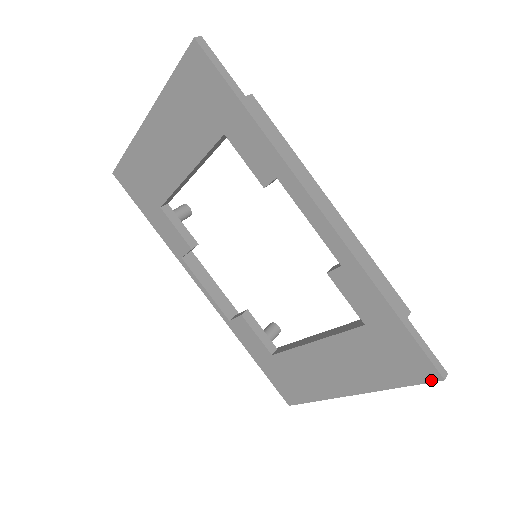
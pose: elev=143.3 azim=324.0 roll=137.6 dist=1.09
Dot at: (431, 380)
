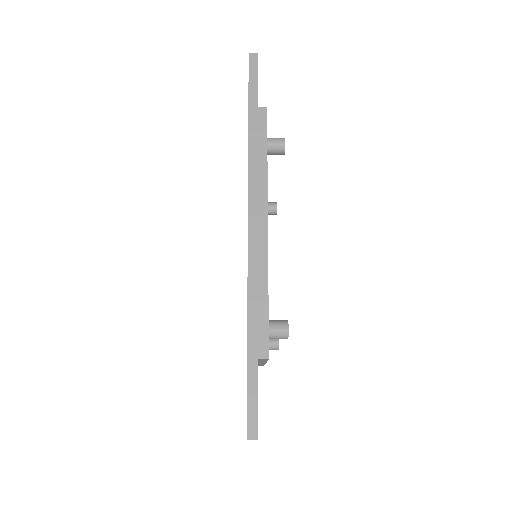
Dot at: occluded
